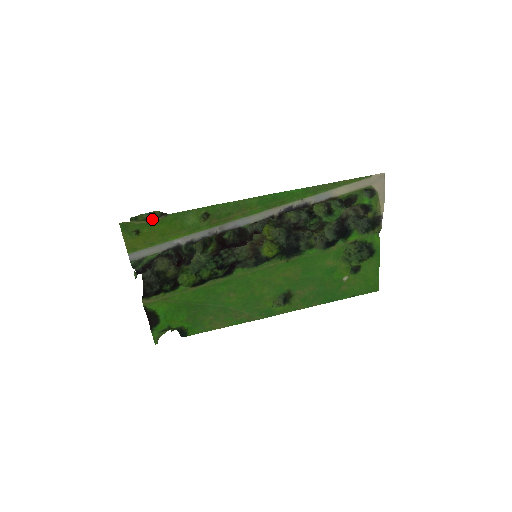
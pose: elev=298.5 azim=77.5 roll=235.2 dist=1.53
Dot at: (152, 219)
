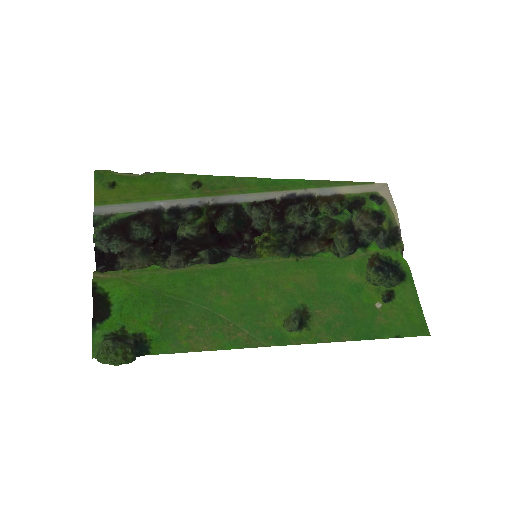
Dot at: (134, 174)
